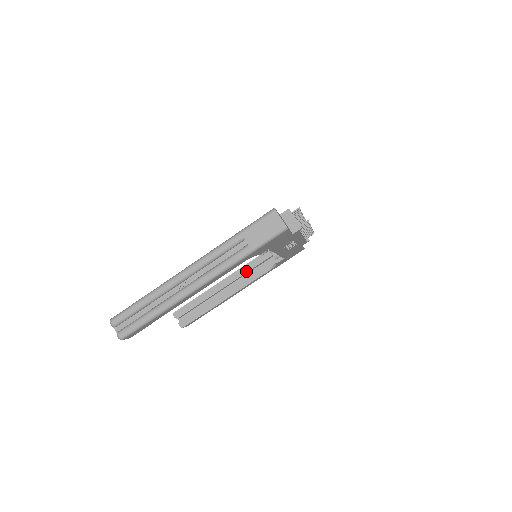
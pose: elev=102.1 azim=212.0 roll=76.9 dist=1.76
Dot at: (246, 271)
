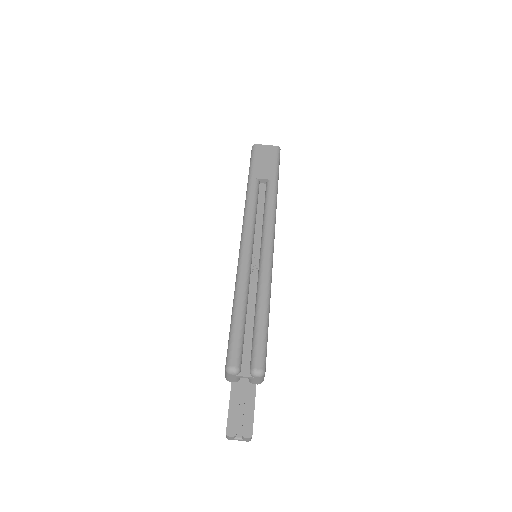
Dot at: occluded
